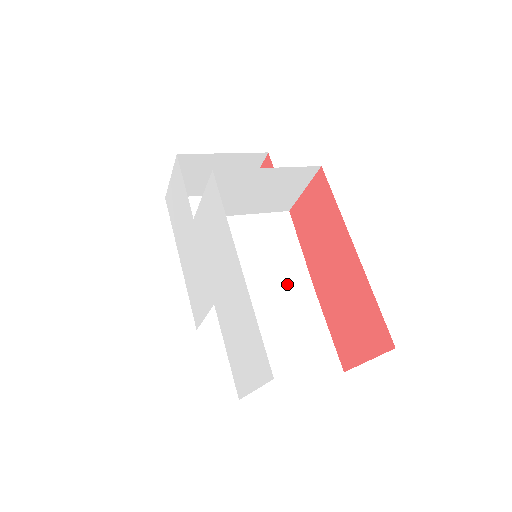
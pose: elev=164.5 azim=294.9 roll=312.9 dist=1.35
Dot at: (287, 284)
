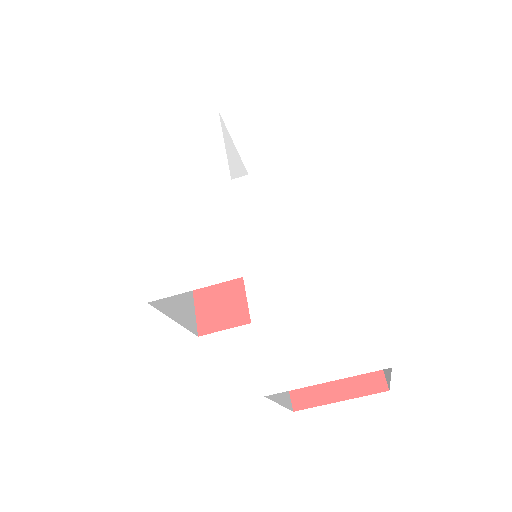
Dot at: occluded
